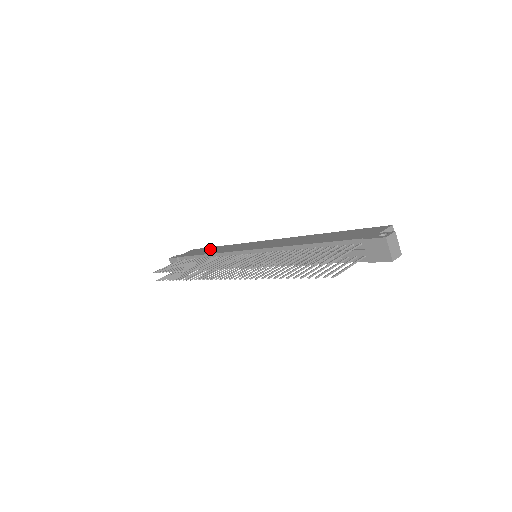
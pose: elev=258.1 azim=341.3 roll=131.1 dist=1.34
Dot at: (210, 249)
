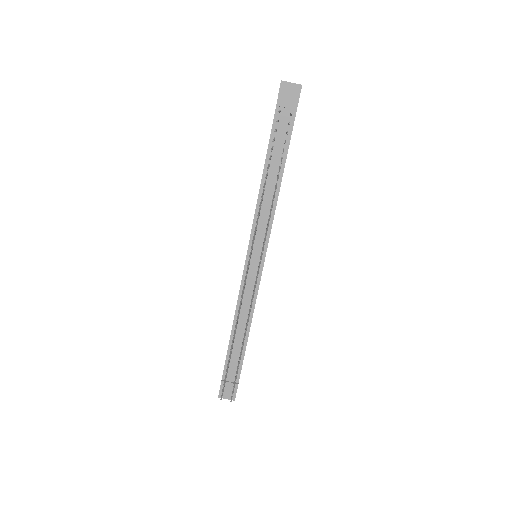
Dot at: occluded
